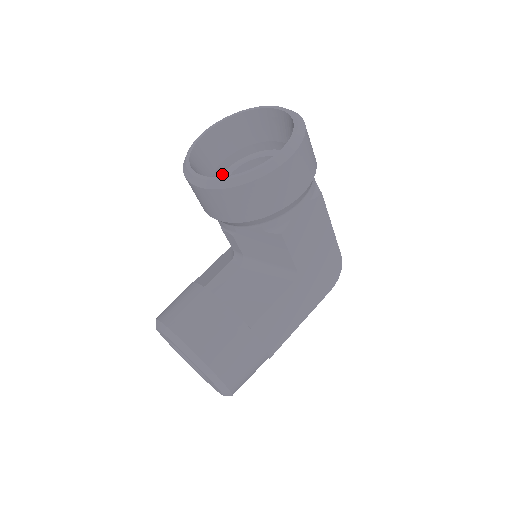
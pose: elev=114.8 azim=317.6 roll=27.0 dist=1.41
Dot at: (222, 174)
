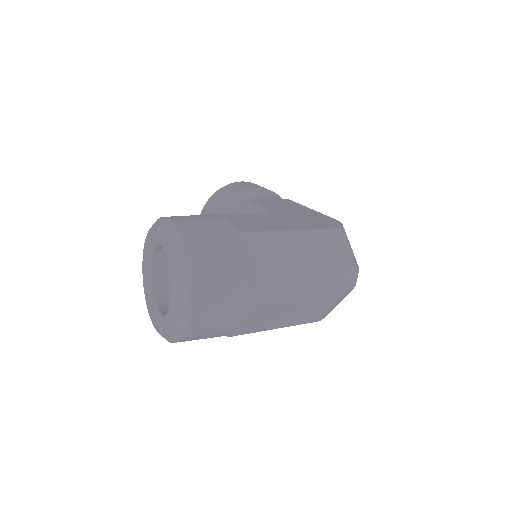
Dot at: occluded
